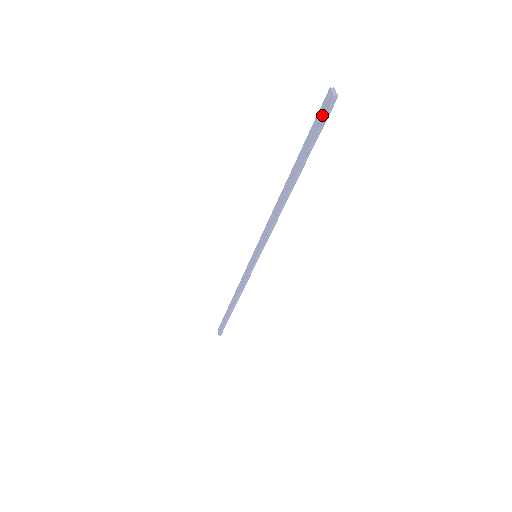
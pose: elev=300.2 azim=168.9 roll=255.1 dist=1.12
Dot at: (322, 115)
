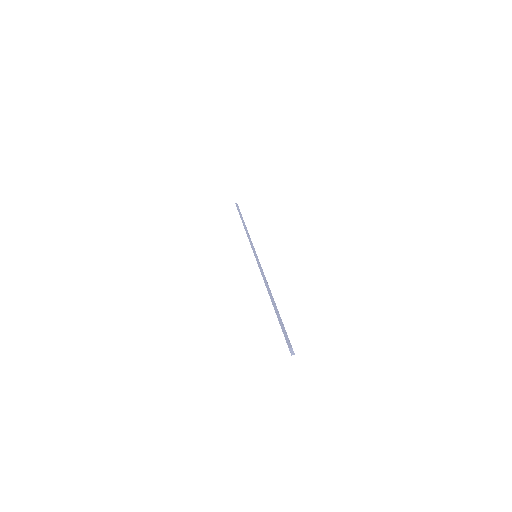
Dot at: occluded
